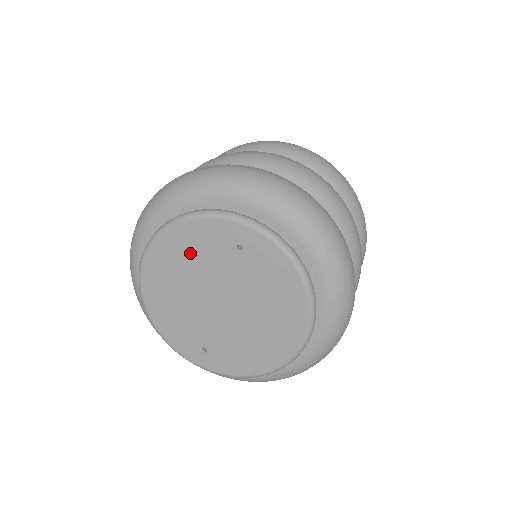
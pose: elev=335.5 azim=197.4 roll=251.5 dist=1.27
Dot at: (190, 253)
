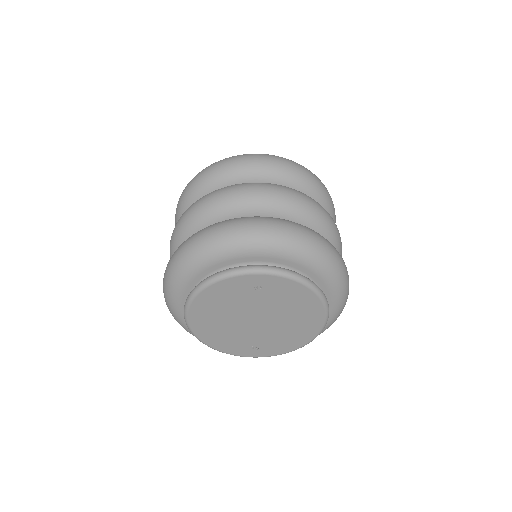
Dot at: (222, 301)
